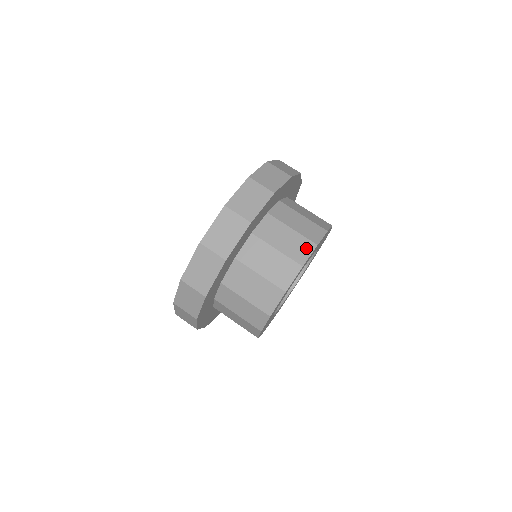
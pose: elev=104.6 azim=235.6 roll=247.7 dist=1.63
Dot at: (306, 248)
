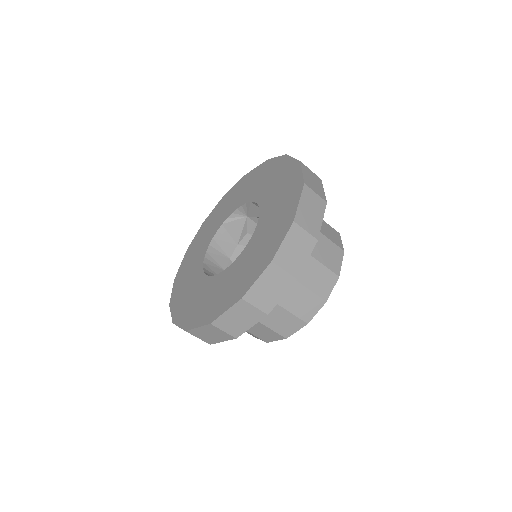
Dot at: (315, 306)
